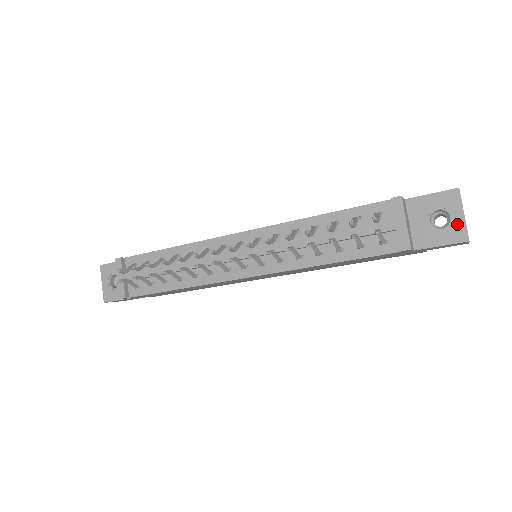
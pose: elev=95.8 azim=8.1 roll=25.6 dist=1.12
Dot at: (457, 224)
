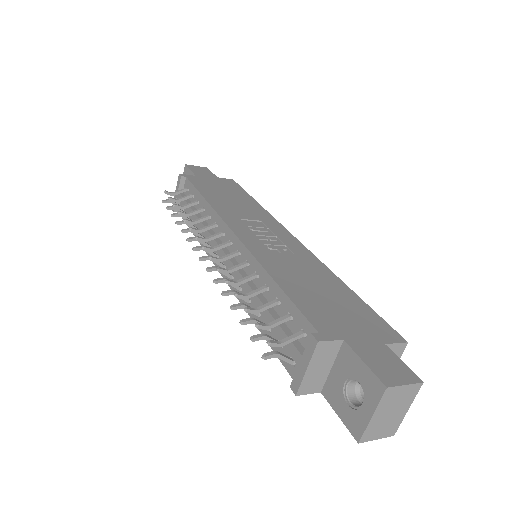
Dot at: (361, 416)
